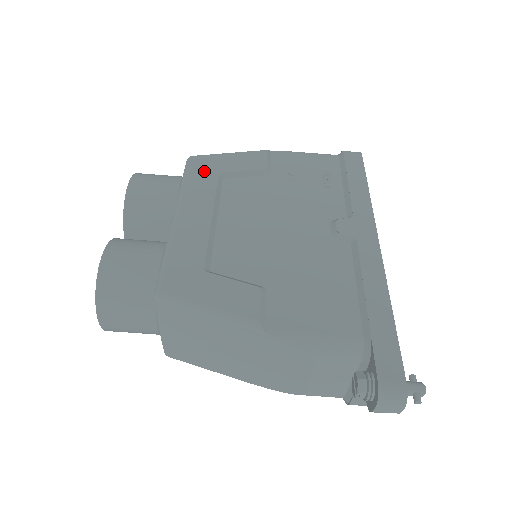
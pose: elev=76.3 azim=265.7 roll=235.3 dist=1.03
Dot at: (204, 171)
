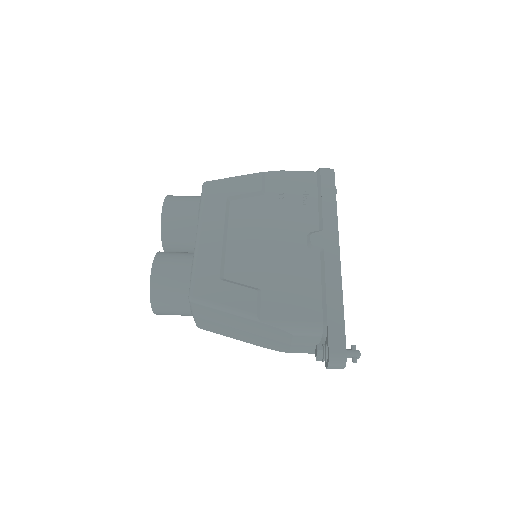
Dot at: (216, 196)
